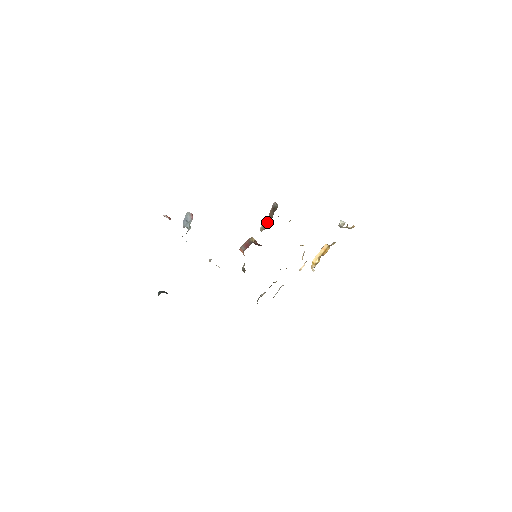
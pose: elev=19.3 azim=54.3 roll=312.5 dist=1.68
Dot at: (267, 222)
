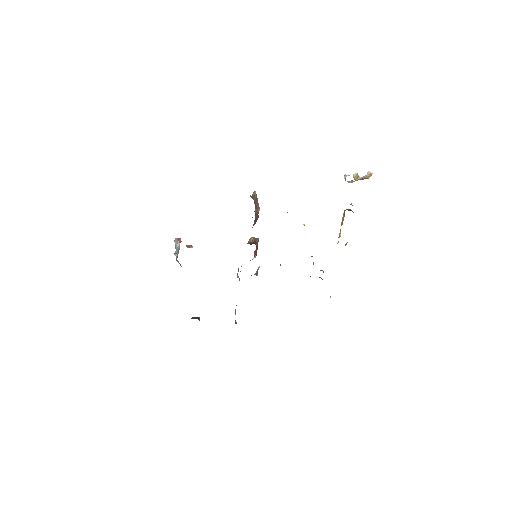
Dot at: occluded
